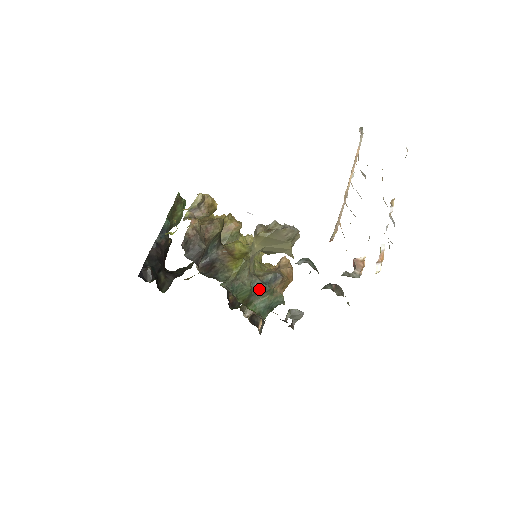
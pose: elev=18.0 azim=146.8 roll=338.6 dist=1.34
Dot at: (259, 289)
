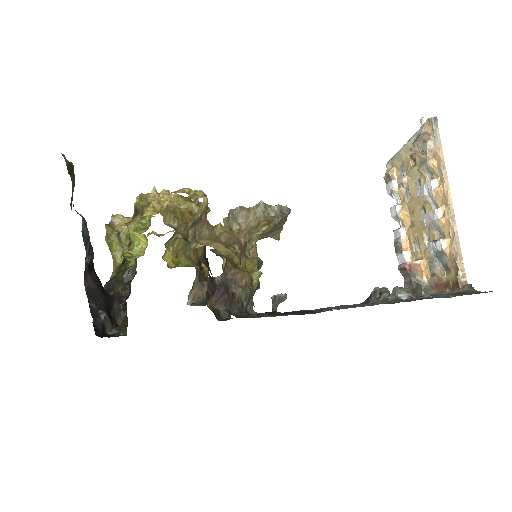
Dot at: occluded
